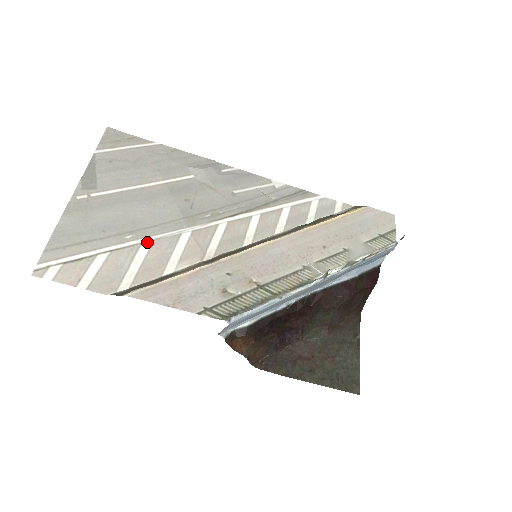
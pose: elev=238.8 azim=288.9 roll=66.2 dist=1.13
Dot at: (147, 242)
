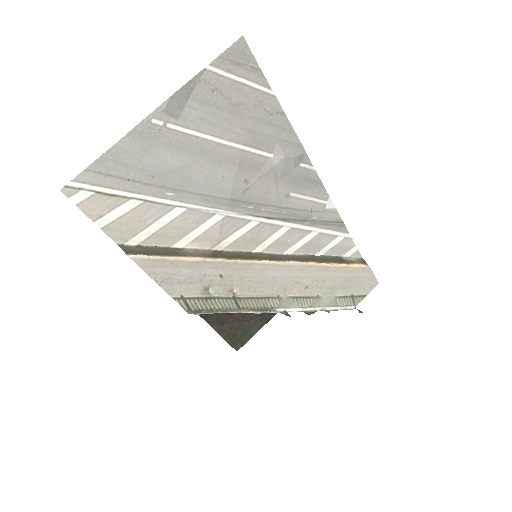
Dot at: (182, 208)
